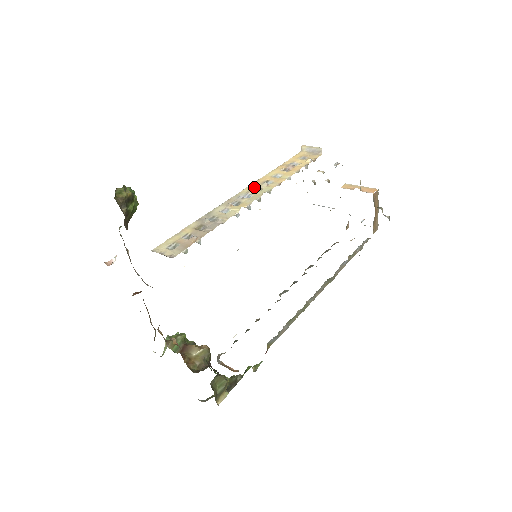
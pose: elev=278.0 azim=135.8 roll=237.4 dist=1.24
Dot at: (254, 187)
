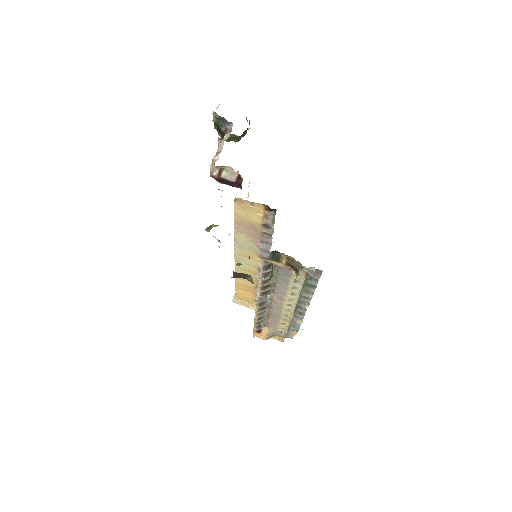
Dot at: occluded
